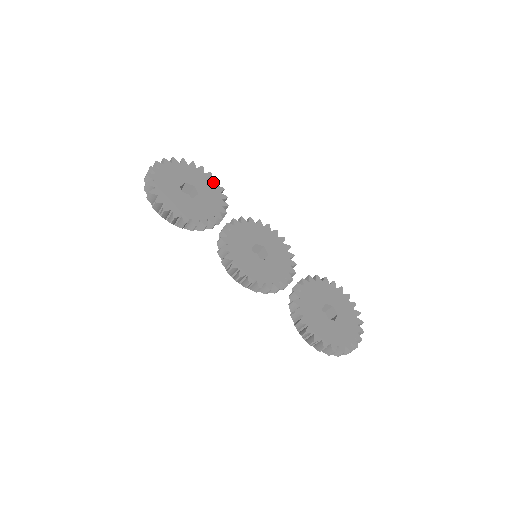
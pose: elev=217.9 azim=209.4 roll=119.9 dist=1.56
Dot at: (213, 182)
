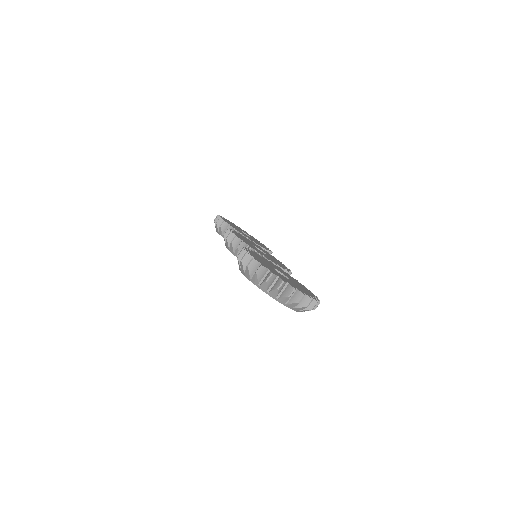
Dot at: occluded
